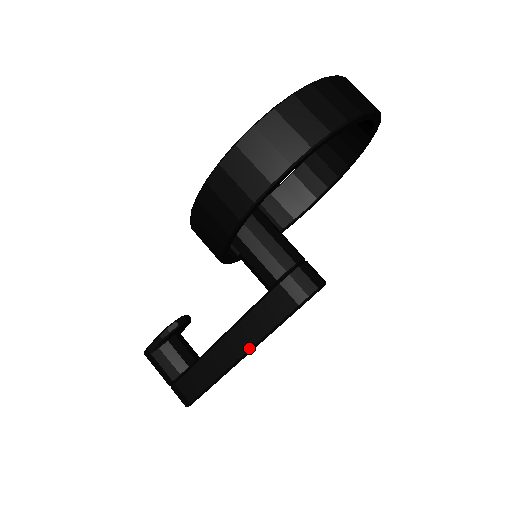
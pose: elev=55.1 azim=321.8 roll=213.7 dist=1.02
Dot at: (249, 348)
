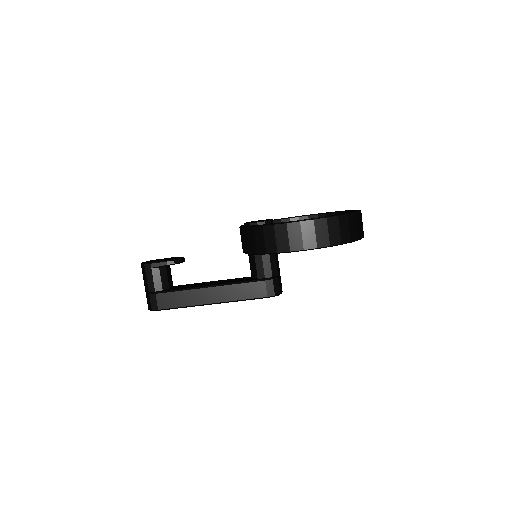
Dot at: (222, 301)
